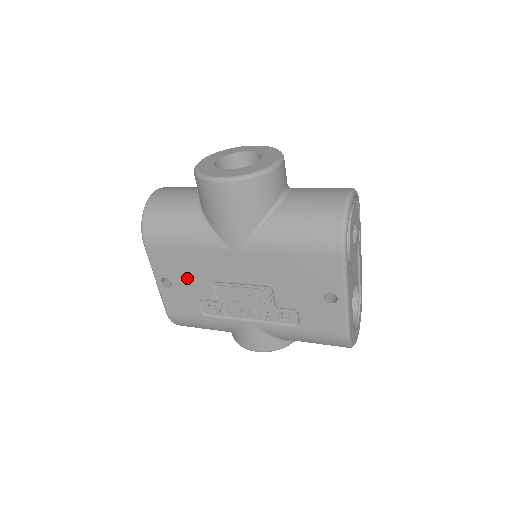
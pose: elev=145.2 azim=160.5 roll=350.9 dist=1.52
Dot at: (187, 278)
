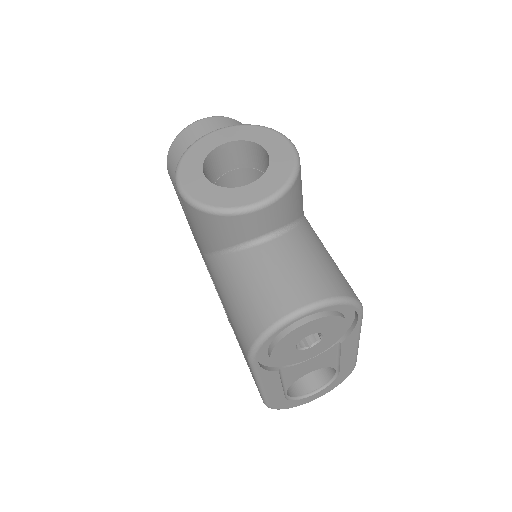
Dot at: occluded
